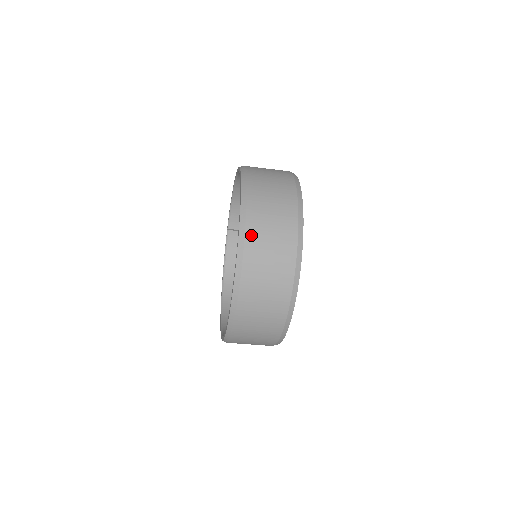
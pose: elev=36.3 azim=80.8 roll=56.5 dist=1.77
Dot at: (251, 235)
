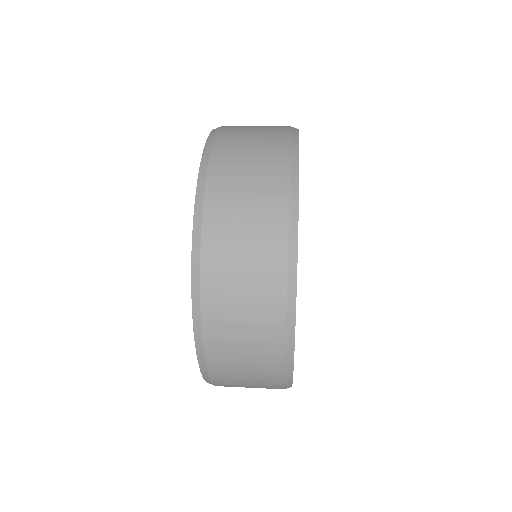
Dot at: (224, 386)
